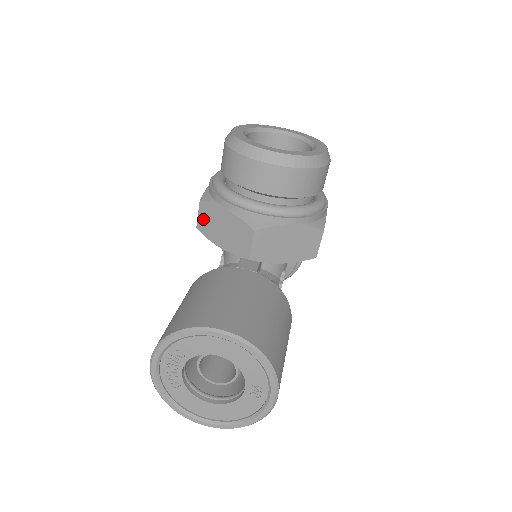
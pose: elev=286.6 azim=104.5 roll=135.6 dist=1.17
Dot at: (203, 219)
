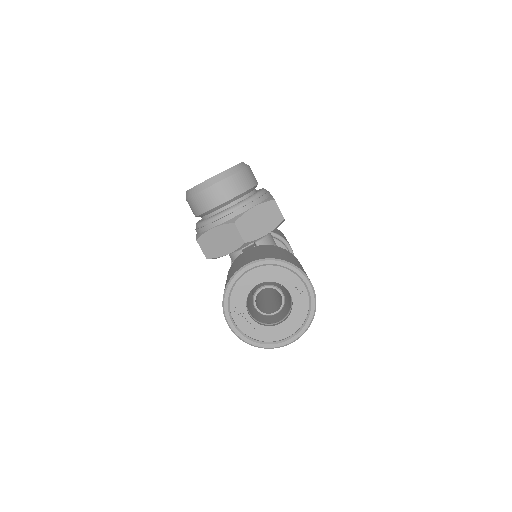
Dot at: (206, 249)
